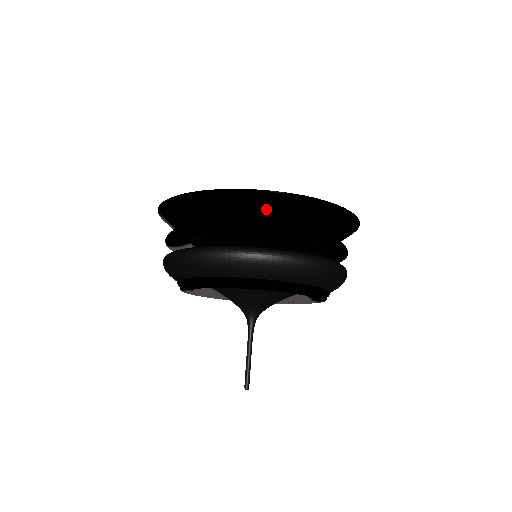
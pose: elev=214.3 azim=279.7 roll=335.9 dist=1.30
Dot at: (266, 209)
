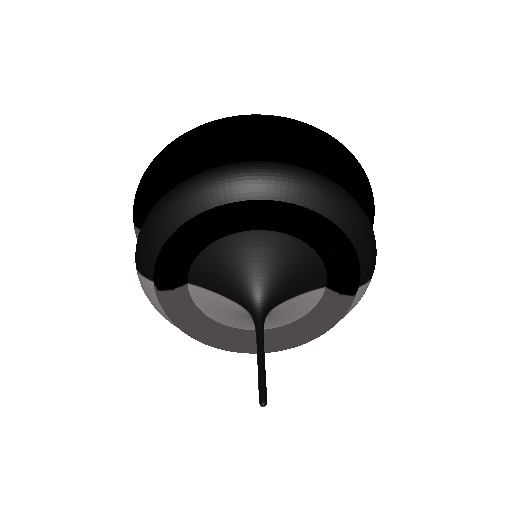
Dot at: (254, 139)
